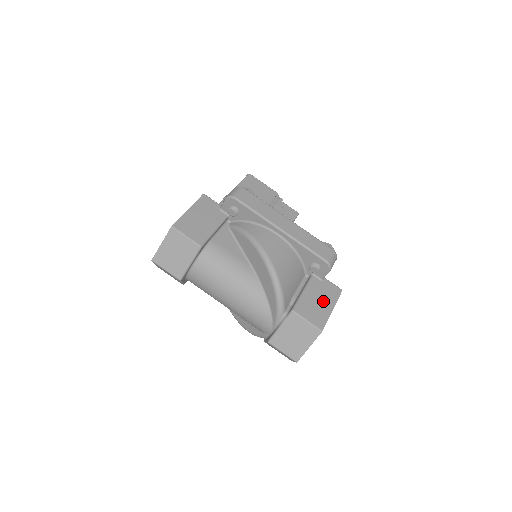
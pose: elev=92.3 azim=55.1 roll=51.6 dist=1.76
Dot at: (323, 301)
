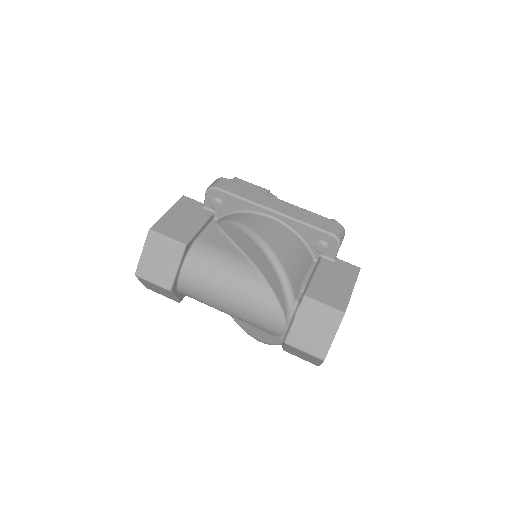
Dot at: (339, 282)
